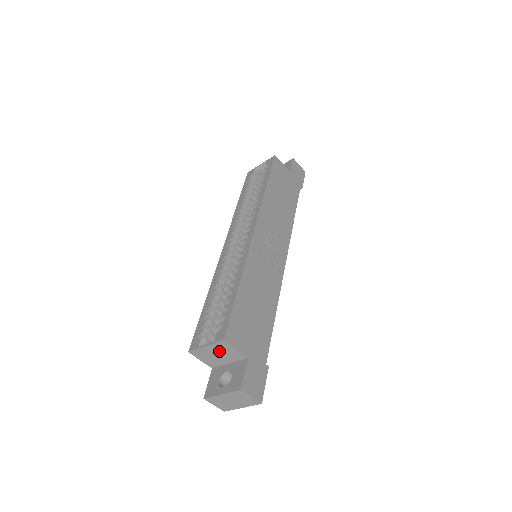
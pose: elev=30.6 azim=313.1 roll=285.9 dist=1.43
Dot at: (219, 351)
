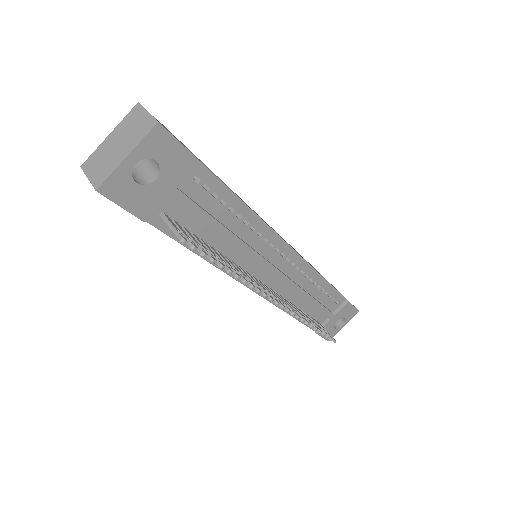
Dot at: occluded
